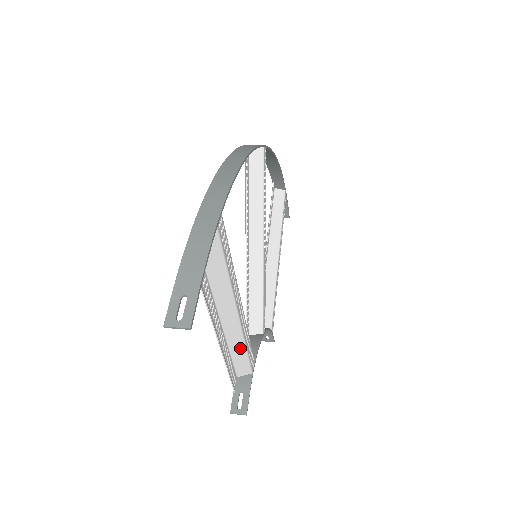
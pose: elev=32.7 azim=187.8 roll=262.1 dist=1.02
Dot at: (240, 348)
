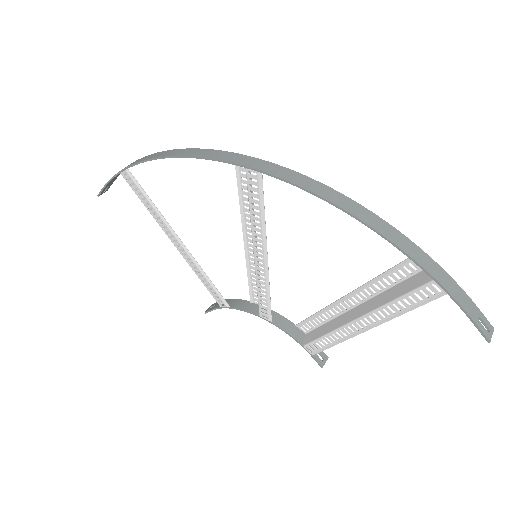
Dot at: (329, 325)
